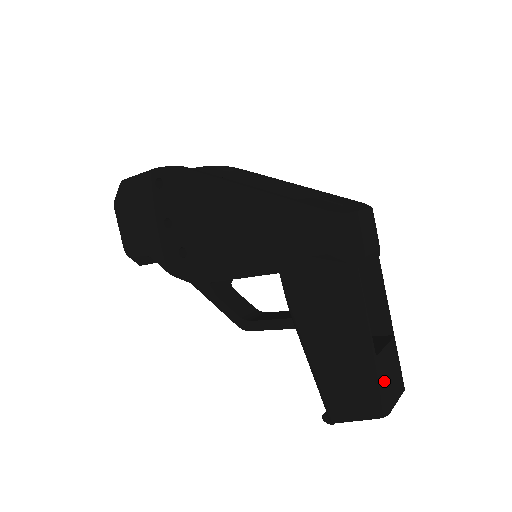
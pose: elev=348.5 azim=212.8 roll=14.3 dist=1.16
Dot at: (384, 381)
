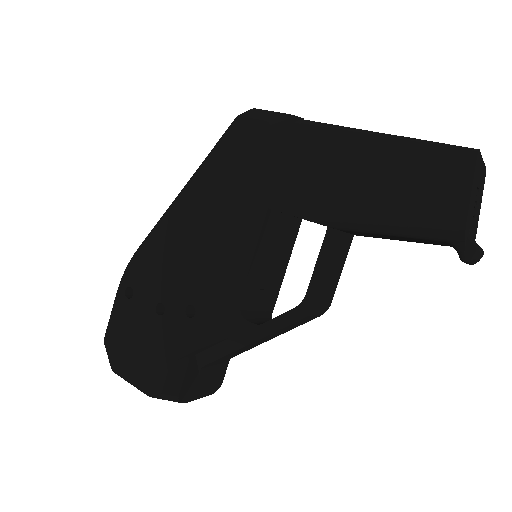
Dot at: (436, 143)
